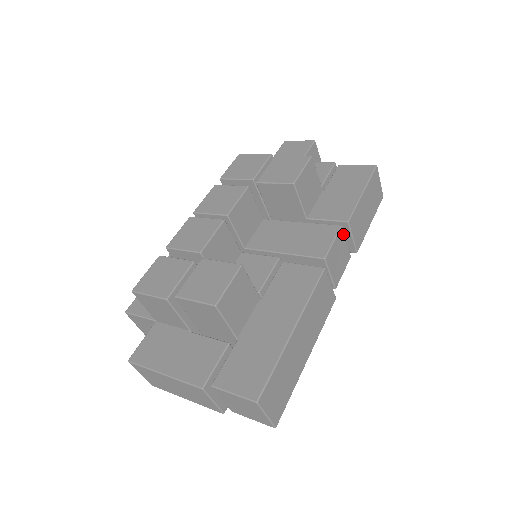
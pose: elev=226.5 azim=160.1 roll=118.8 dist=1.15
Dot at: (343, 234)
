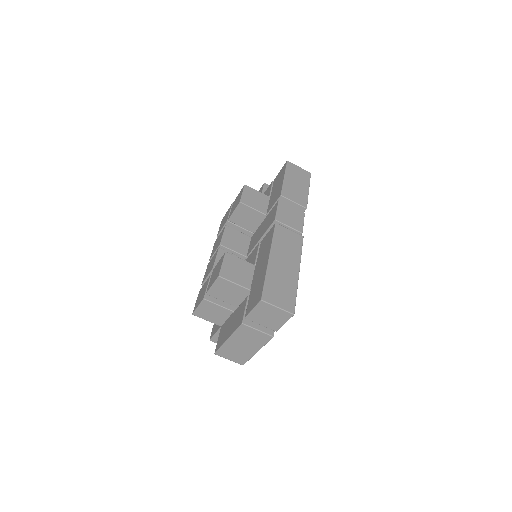
Dot at: (284, 204)
